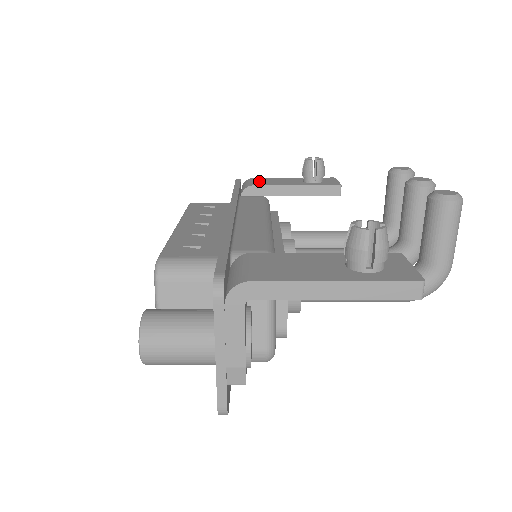
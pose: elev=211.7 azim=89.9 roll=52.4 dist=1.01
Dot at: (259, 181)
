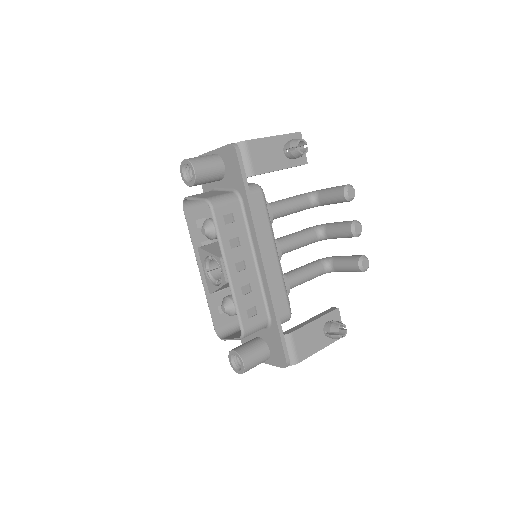
Dot at: (255, 158)
